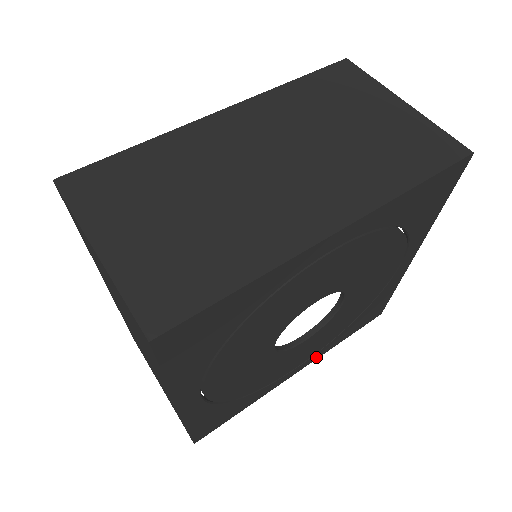
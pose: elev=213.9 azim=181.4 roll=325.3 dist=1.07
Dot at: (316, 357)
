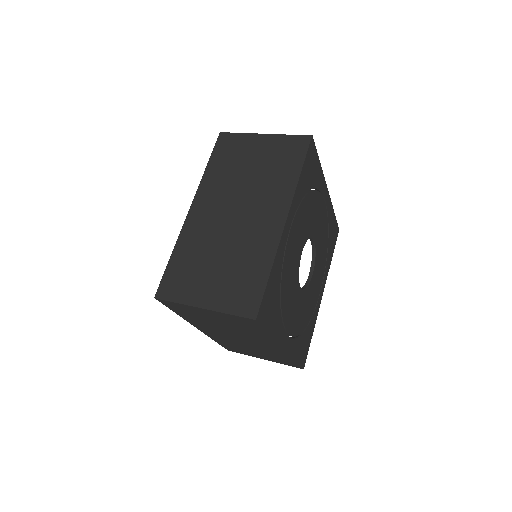
Dot at: (325, 279)
